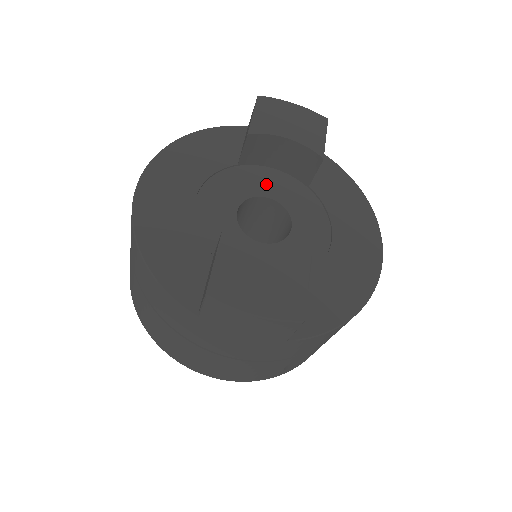
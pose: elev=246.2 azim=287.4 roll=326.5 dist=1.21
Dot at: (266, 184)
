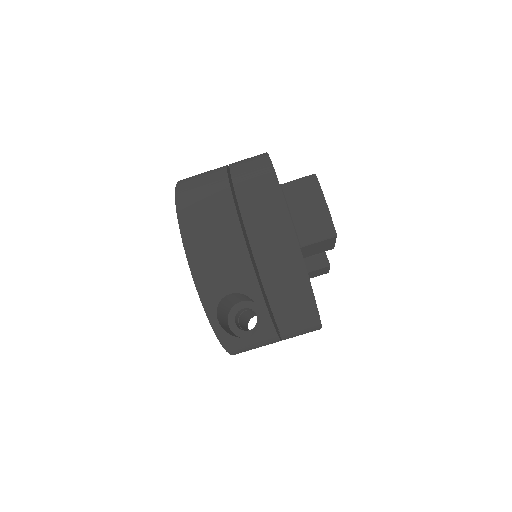
Dot at: occluded
